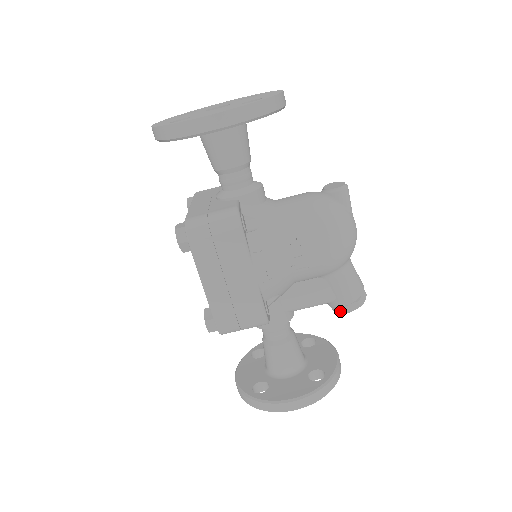
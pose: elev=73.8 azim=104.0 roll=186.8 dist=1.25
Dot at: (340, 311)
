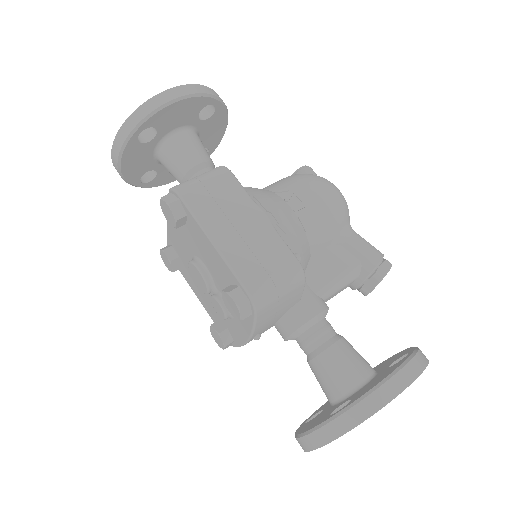
Dot at: (374, 280)
